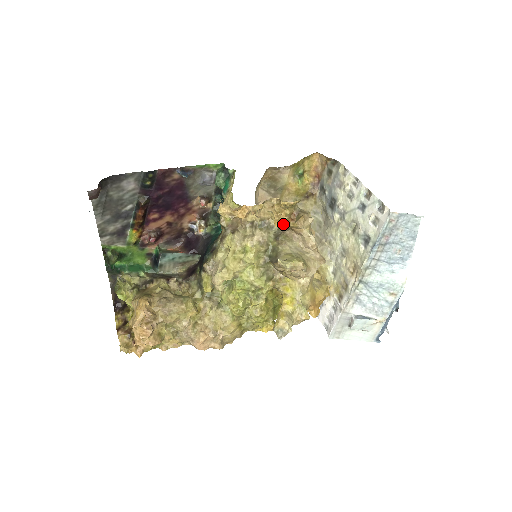
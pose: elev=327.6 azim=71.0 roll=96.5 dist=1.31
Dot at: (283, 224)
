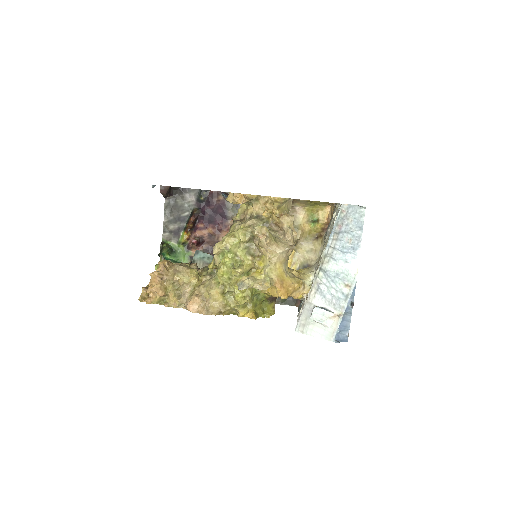
Dot at: (269, 215)
